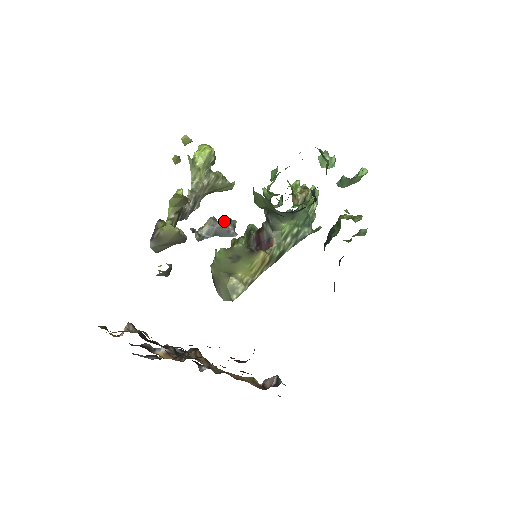
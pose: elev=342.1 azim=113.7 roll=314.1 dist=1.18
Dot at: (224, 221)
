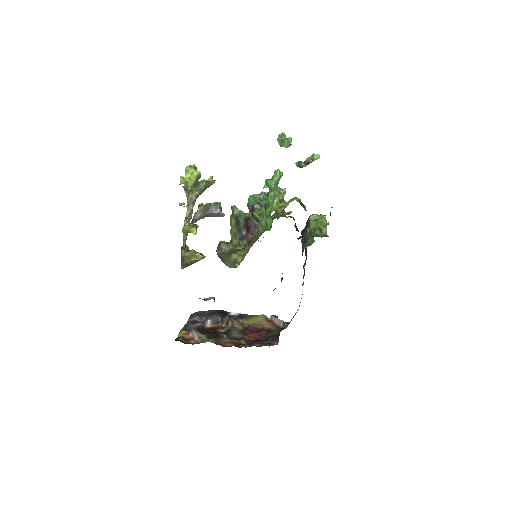
Dot at: (210, 203)
